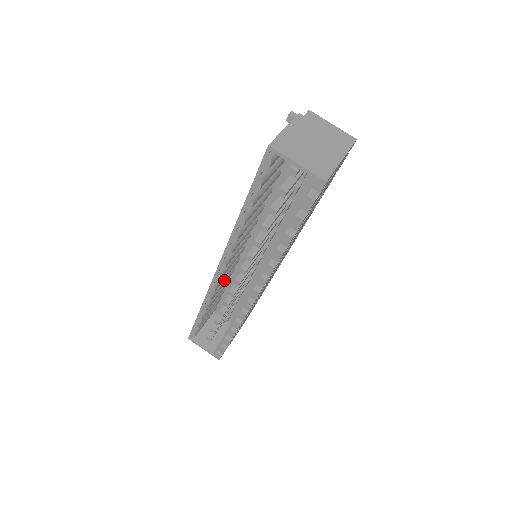
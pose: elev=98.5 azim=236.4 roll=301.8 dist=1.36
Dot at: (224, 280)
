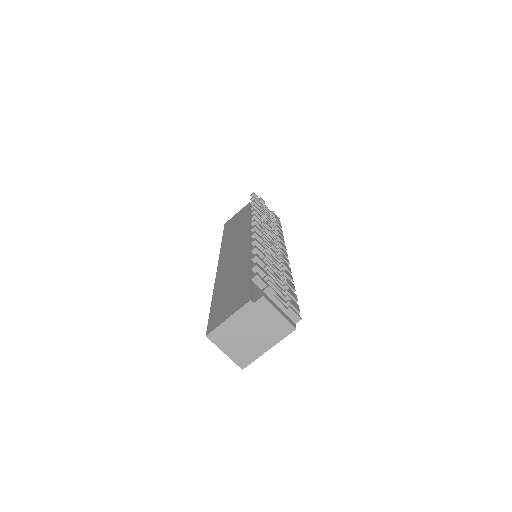
Dot at: occluded
